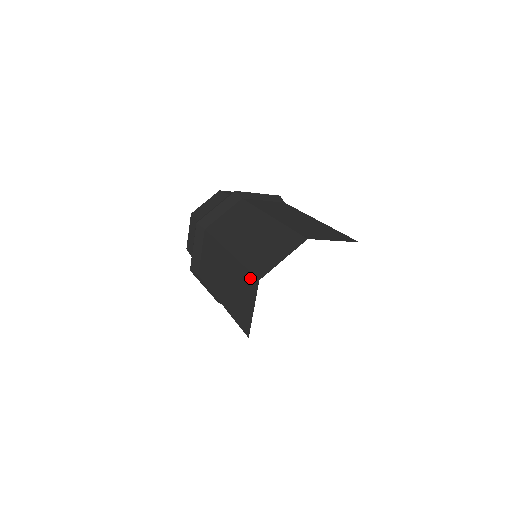
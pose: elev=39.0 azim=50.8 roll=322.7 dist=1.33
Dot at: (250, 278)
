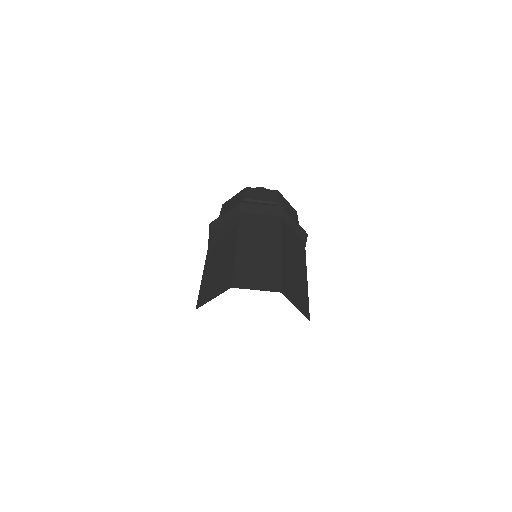
Dot at: occluded
